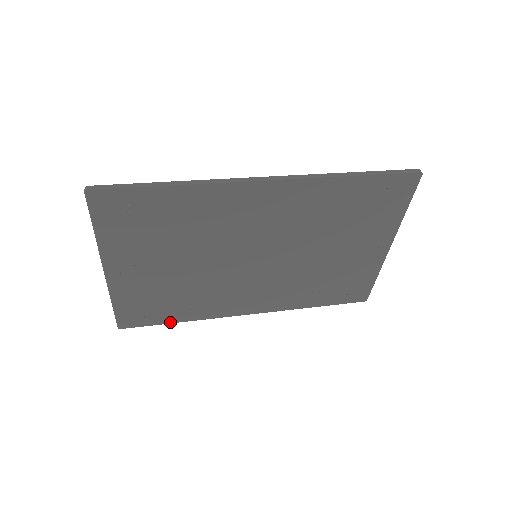
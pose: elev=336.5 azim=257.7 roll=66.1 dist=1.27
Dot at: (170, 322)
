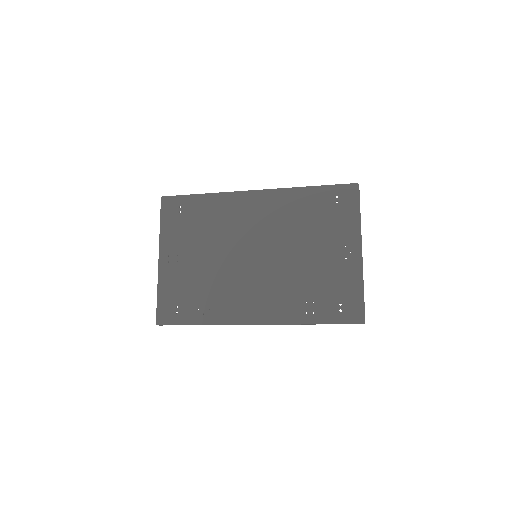
Dot at: (193, 324)
